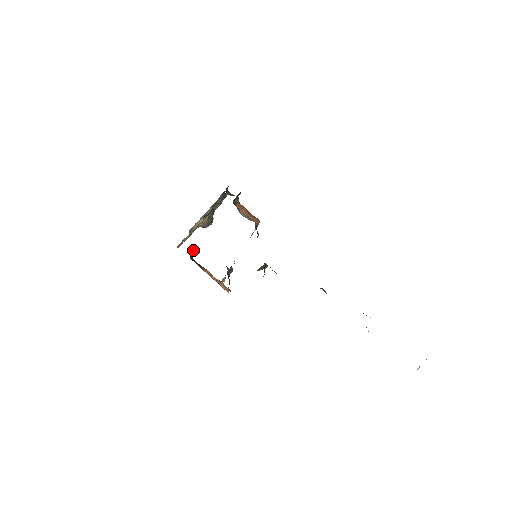
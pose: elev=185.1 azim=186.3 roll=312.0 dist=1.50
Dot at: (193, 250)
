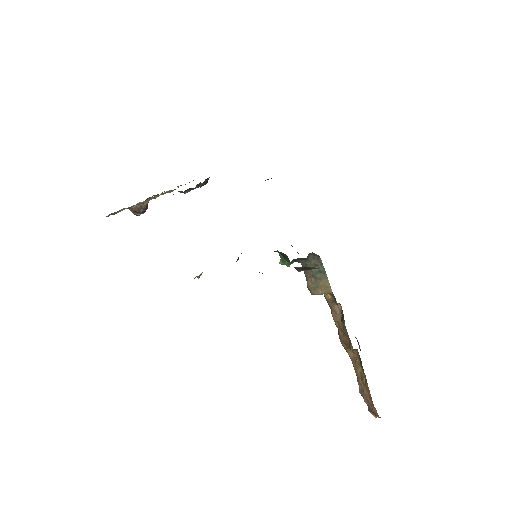
Dot at: occluded
